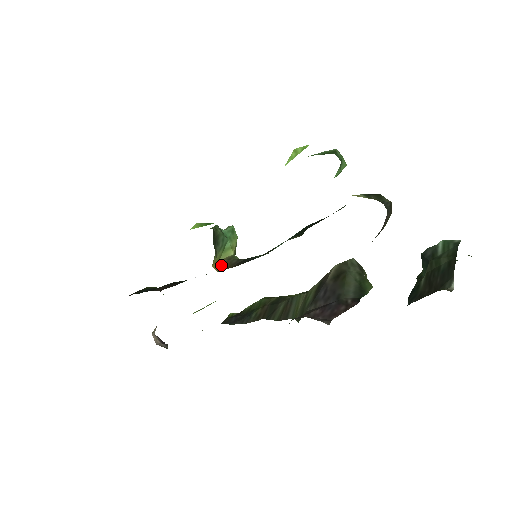
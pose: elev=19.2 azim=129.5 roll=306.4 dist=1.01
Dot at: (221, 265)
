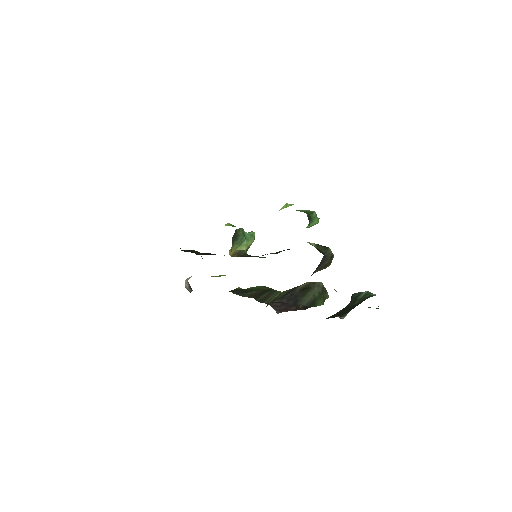
Dot at: (234, 253)
